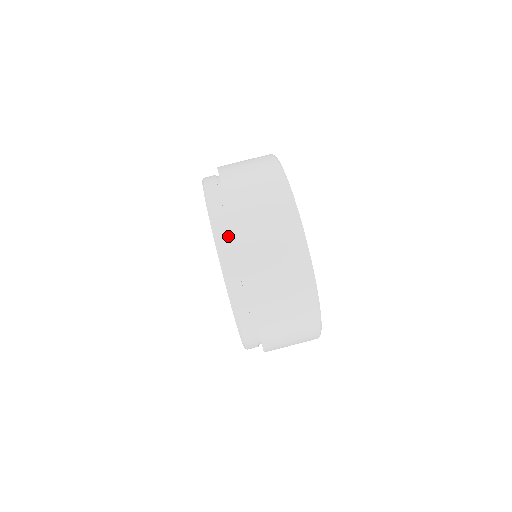
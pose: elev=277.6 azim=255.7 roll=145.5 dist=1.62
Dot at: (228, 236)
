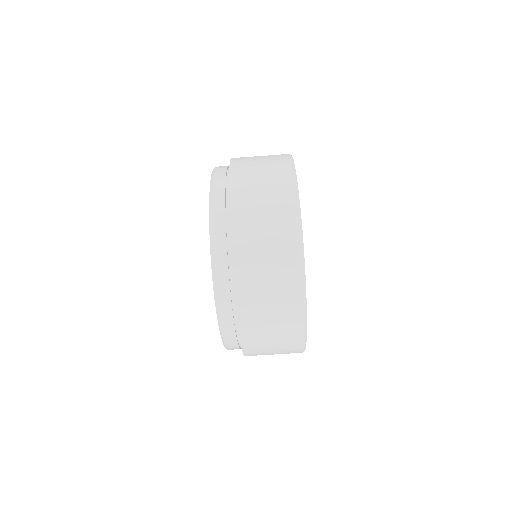
Dot at: (235, 340)
